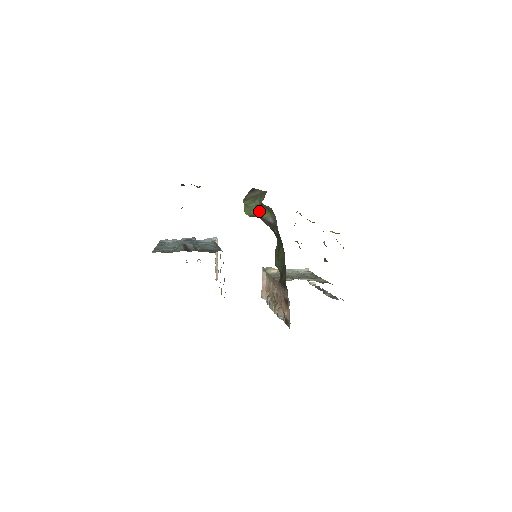
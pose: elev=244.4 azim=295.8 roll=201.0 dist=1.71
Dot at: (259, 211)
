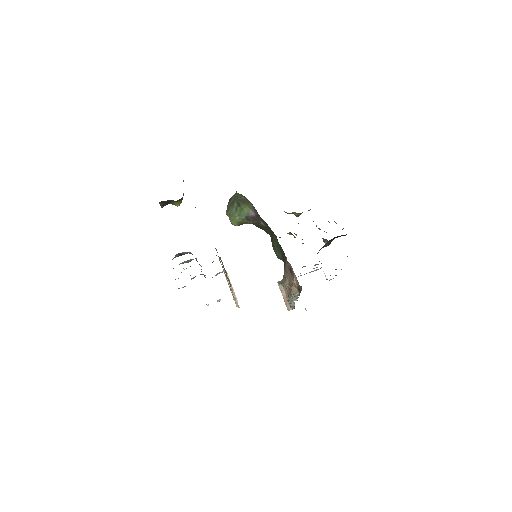
Dot at: (240, 212)
